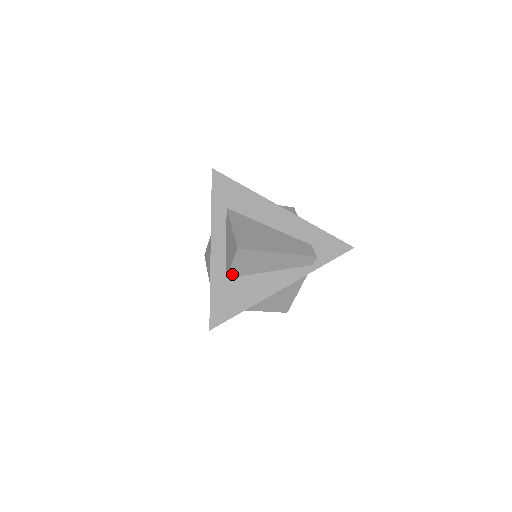
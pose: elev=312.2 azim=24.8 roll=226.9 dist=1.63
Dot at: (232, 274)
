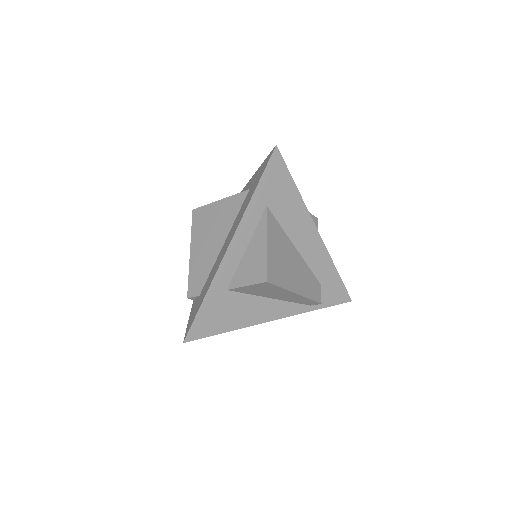
Dot at: (236, 290)
